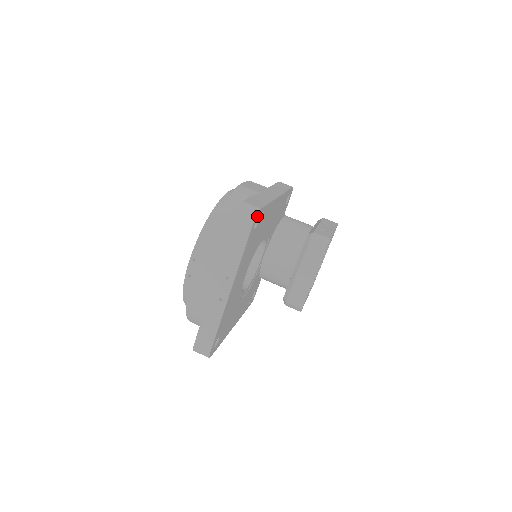
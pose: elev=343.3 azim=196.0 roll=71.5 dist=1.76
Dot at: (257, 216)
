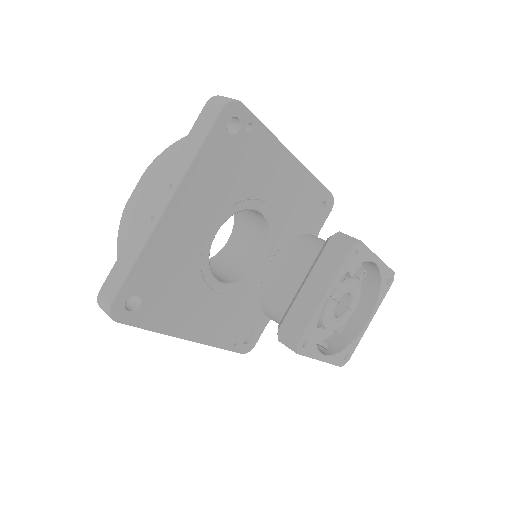
Dot at: (234, 109)
